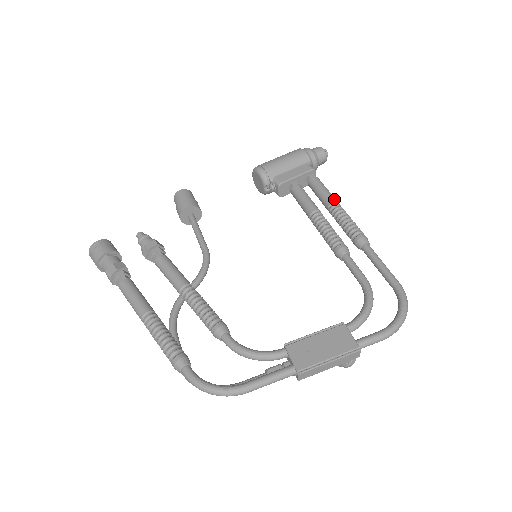
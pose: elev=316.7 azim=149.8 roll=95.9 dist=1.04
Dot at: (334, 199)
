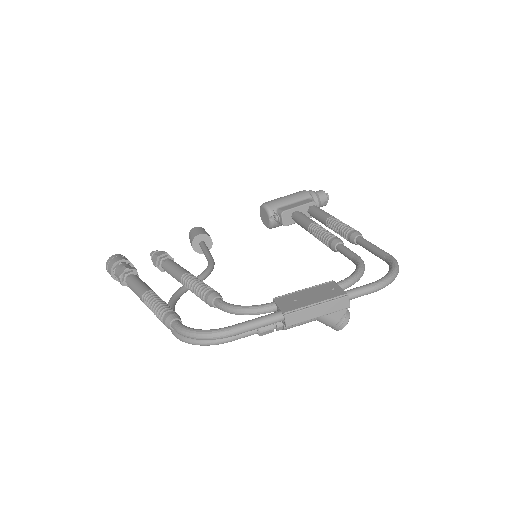
Dot at: (331, 215)
